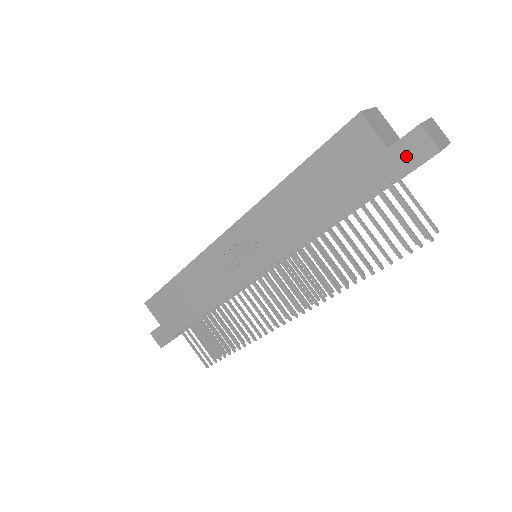
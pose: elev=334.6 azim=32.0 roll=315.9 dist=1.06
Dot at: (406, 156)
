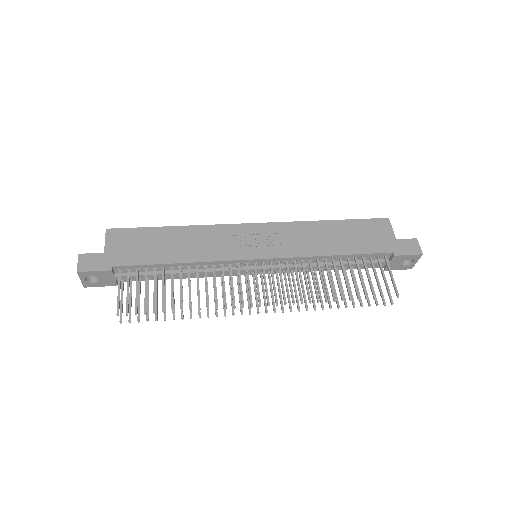
Dot at: (405, 247)
